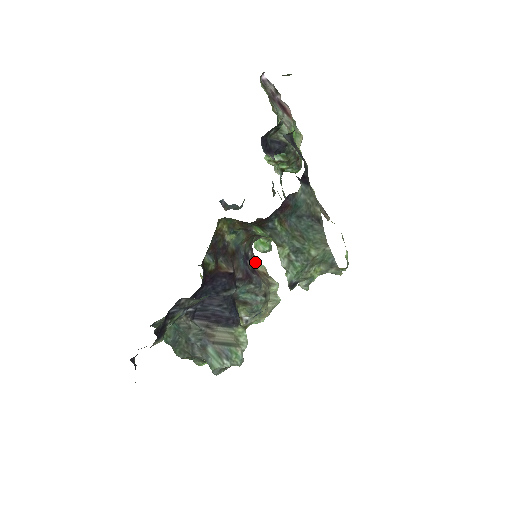
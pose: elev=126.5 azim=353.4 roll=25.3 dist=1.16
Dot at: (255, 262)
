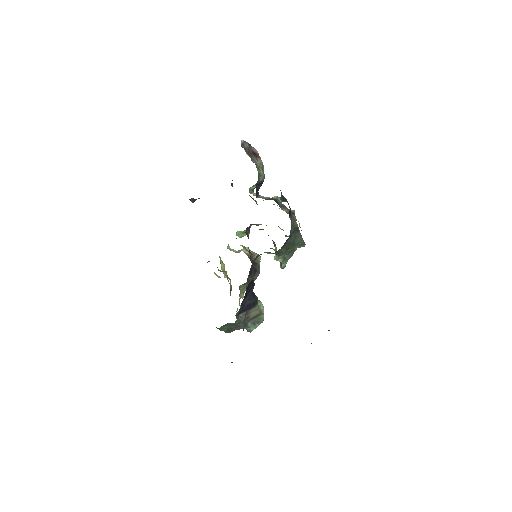
Dot at: occluded
